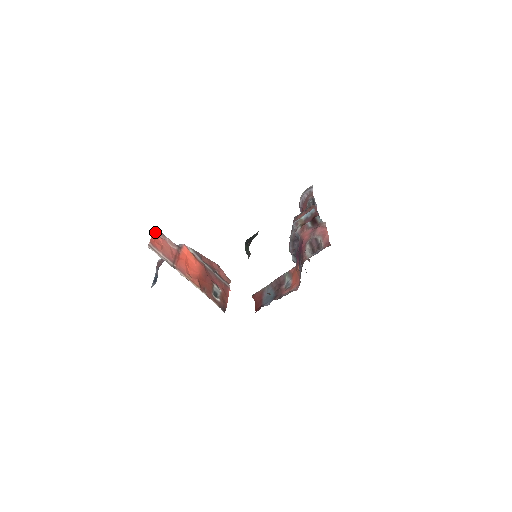
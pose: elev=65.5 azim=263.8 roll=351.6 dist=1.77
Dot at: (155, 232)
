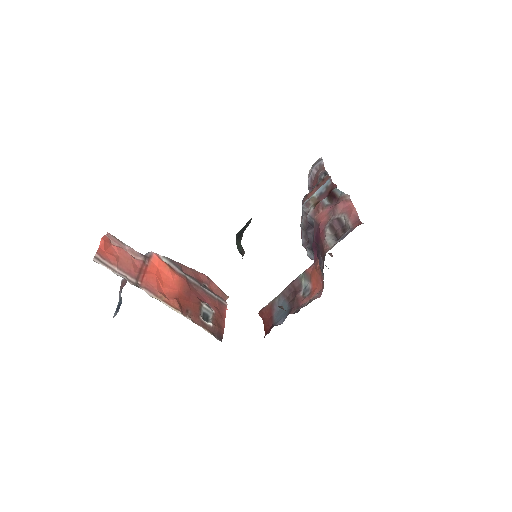
Dot at: (106, 238)
